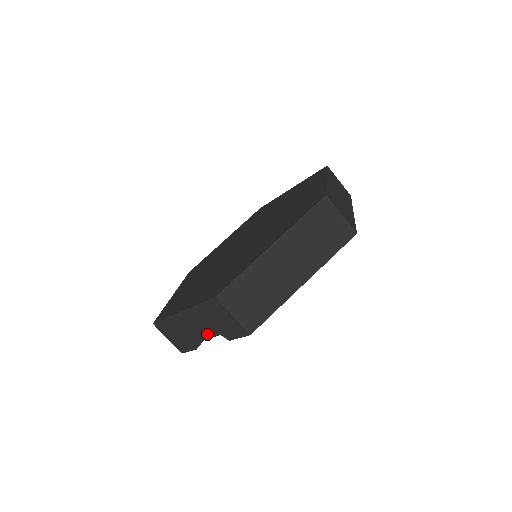
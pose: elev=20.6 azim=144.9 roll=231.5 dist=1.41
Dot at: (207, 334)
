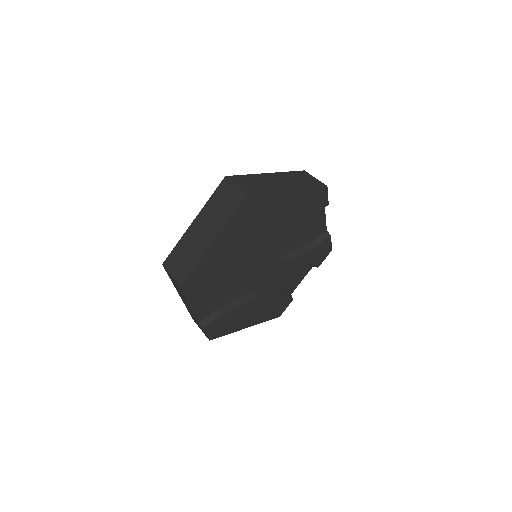
Dot at: (189, 306)
